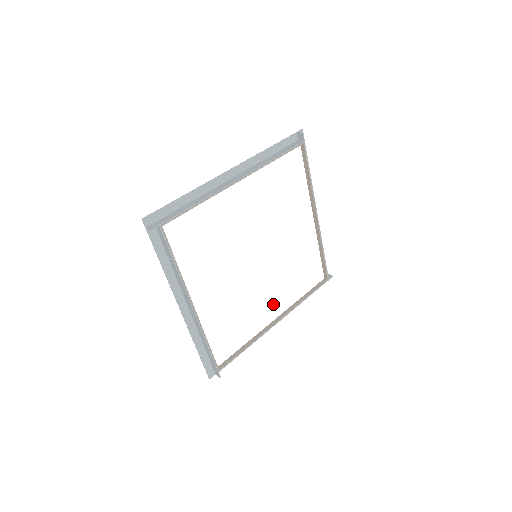
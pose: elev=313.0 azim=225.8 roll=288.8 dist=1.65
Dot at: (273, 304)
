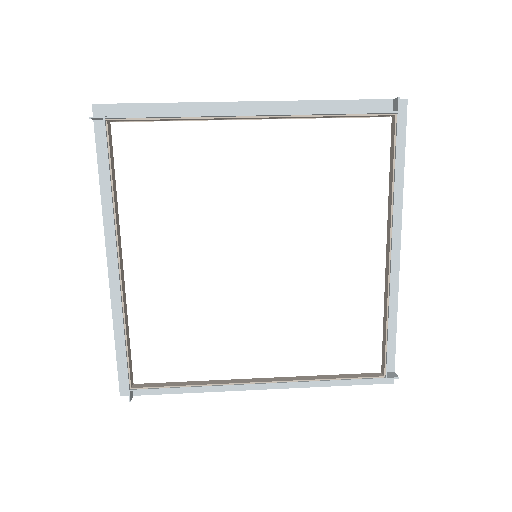
Dot at: (262, 351)
